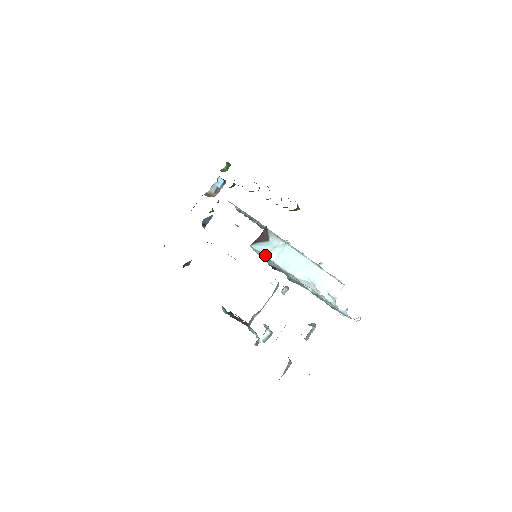
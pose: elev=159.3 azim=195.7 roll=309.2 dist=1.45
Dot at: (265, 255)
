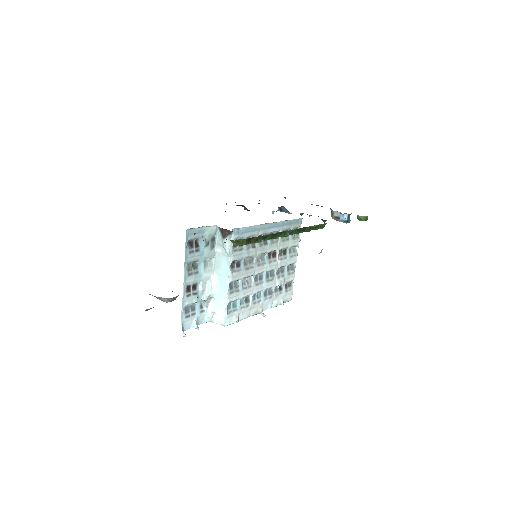
Dot at: (217, 242)
